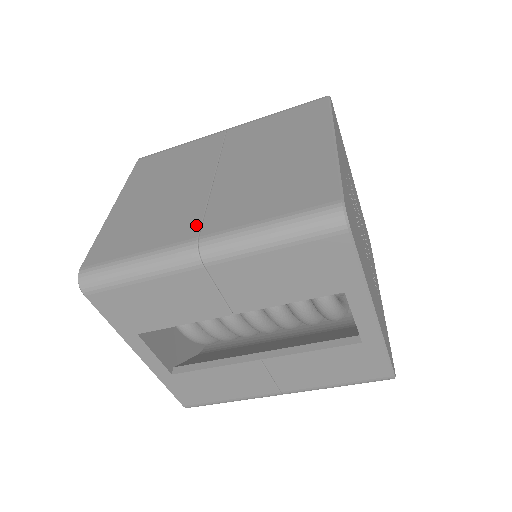
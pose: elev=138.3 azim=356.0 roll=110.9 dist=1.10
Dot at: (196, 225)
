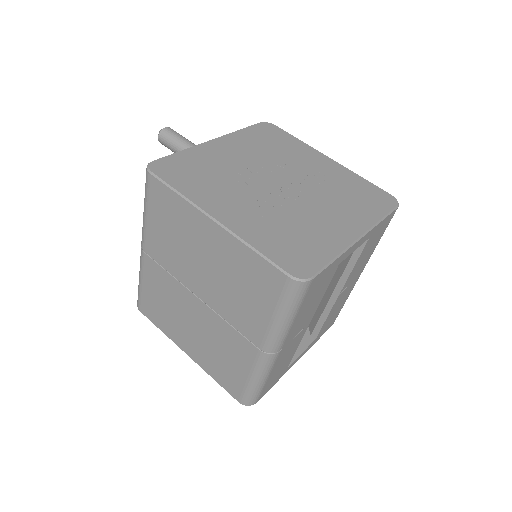
Dot at: (246, 342)
